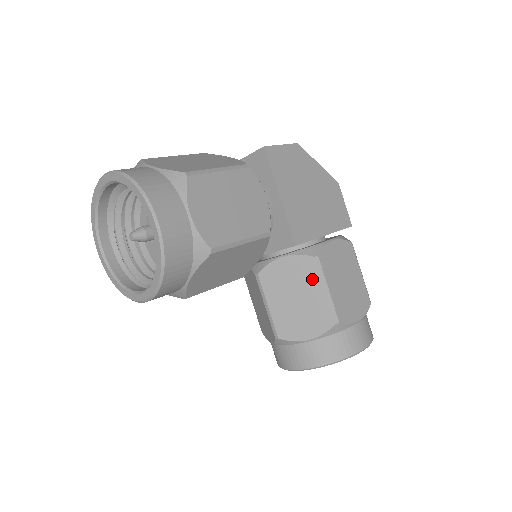
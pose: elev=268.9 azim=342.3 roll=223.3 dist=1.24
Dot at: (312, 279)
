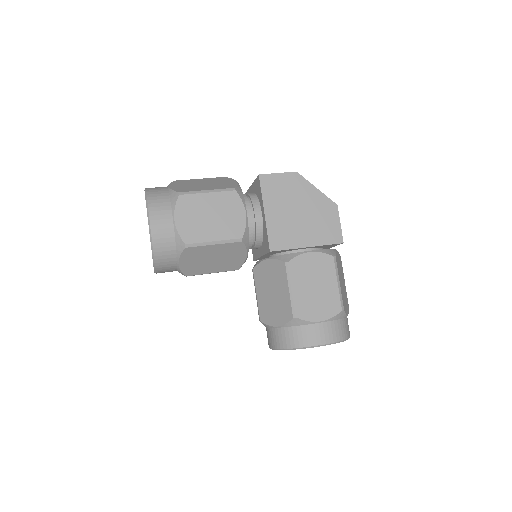
Dot at: (282, 279)
